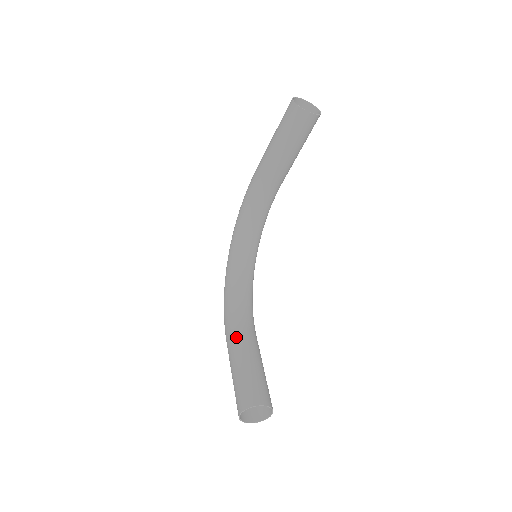
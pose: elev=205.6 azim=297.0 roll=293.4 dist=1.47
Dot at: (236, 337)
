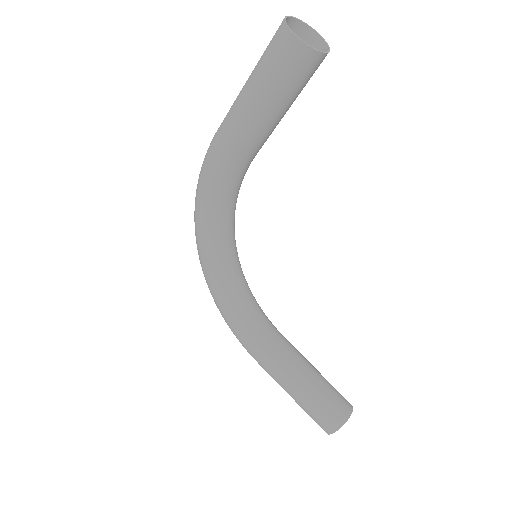
Dot at: (276, 357)
